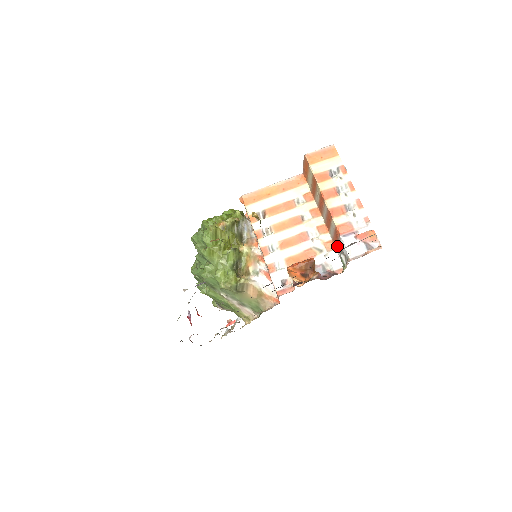
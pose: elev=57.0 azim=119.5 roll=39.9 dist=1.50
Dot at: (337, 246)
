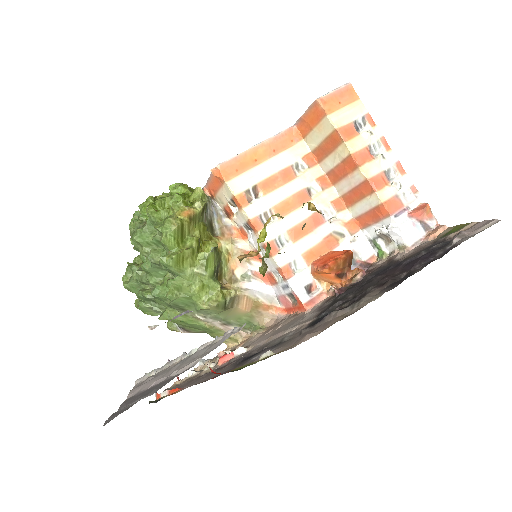
Dot at: (368, 227)
